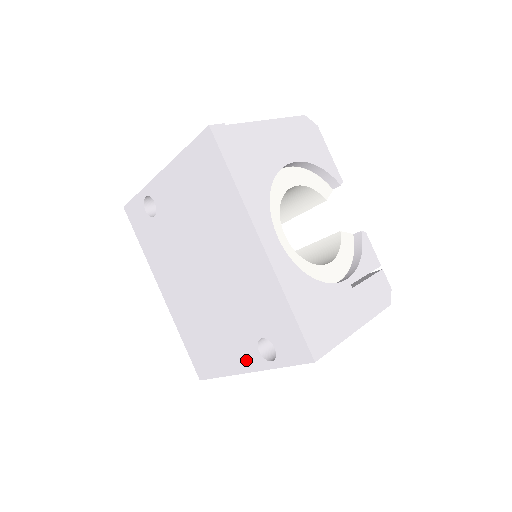
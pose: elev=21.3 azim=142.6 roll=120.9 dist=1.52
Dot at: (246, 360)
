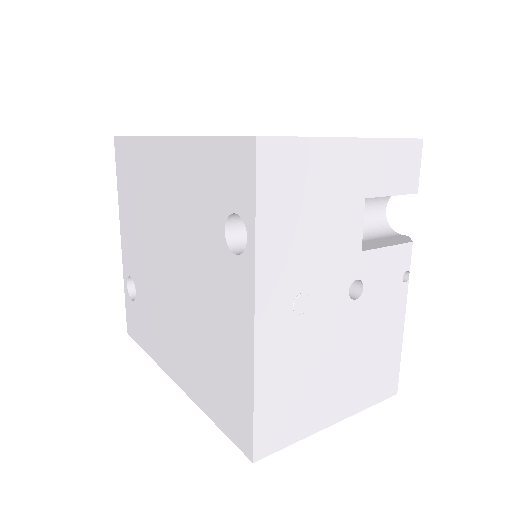
Dot at: (241, 299)
